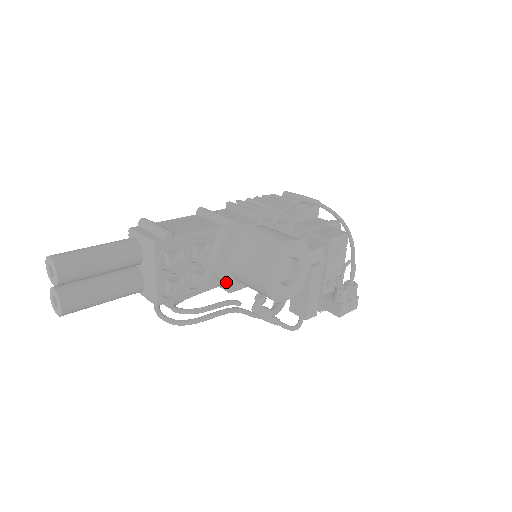
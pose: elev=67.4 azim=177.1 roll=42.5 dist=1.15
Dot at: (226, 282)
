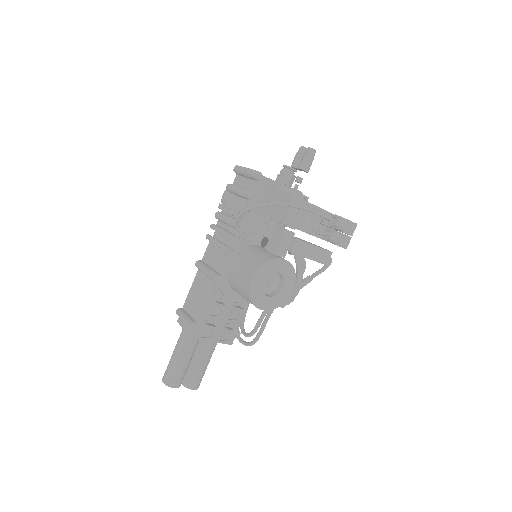
Dot at: occluded
